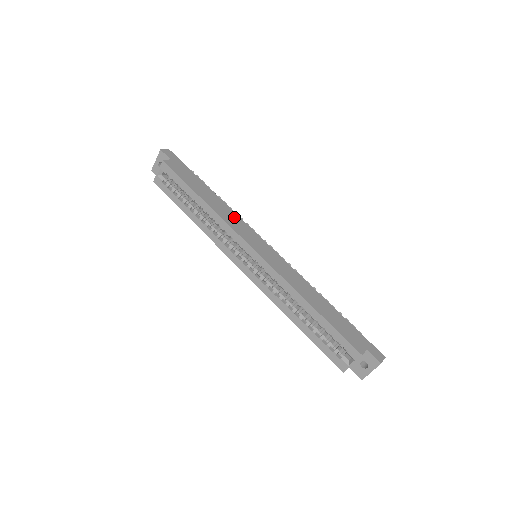
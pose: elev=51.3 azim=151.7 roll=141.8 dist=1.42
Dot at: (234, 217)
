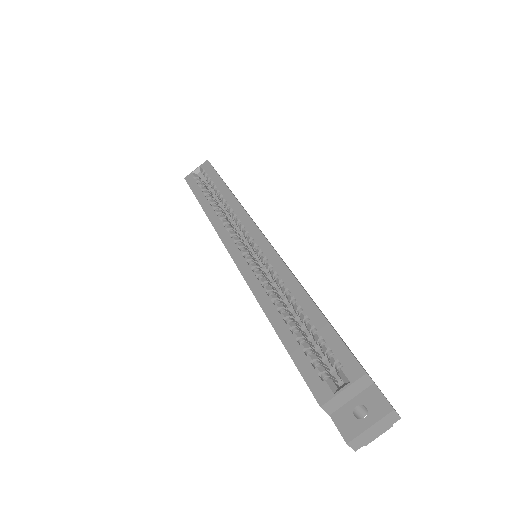
Dot at: occluded
